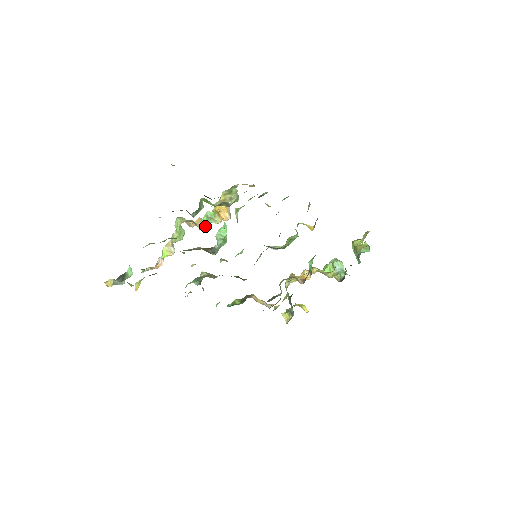
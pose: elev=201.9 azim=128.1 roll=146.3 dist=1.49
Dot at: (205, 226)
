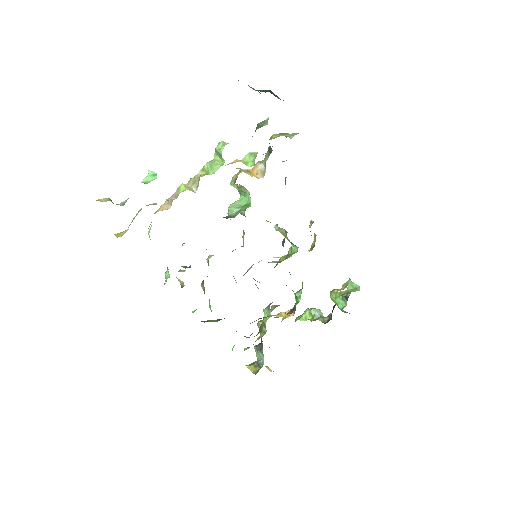
Dot at: (247, 163)
